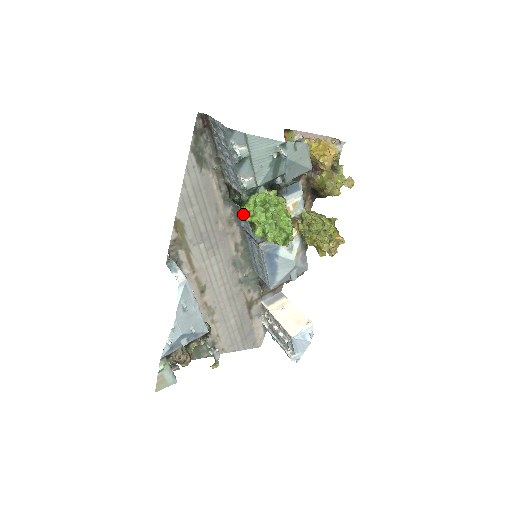
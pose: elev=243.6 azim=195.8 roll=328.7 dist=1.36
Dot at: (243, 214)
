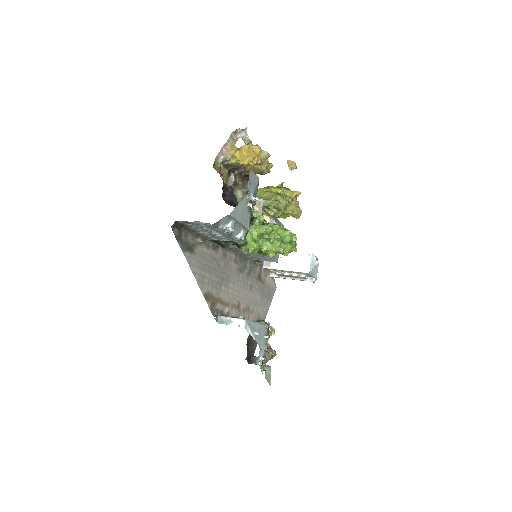
Dot at: (246, 251)
